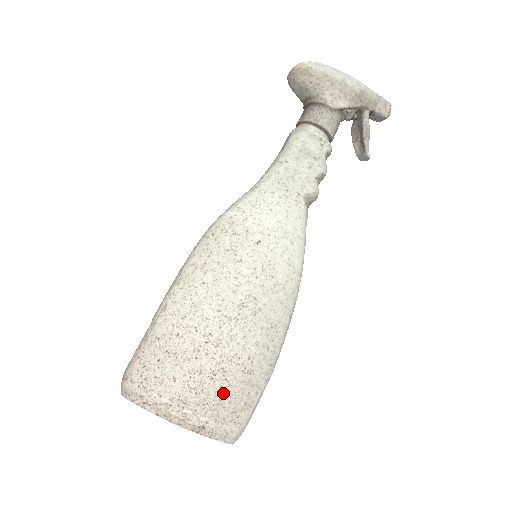
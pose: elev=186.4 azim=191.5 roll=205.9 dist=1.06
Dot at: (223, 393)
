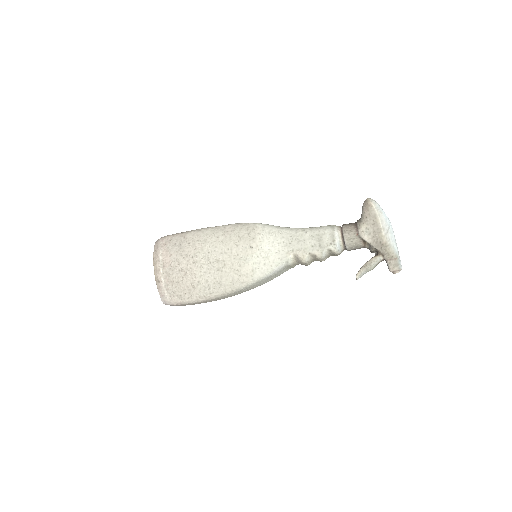
Dot at: (177, 280)
